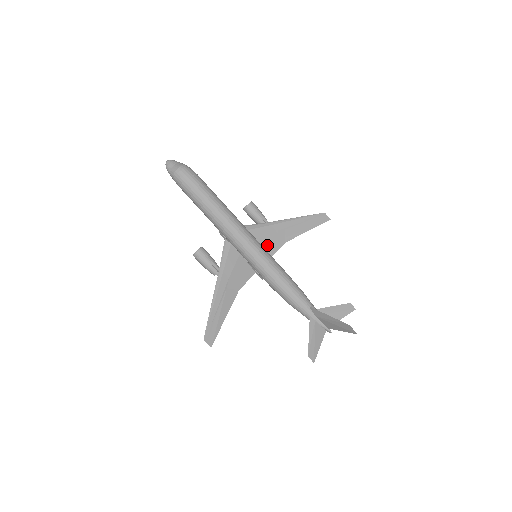
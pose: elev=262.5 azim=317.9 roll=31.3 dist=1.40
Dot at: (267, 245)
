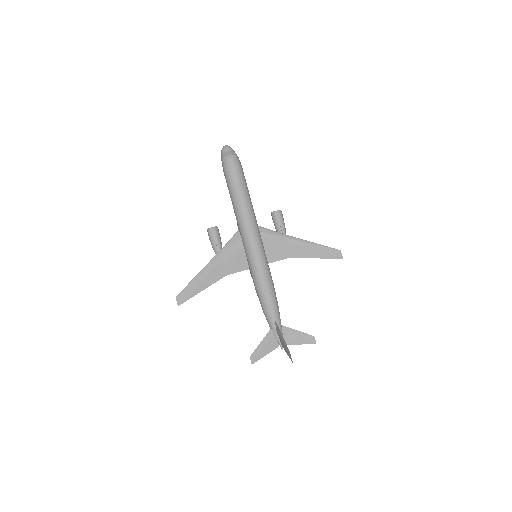
Dot at: (272, 252)
